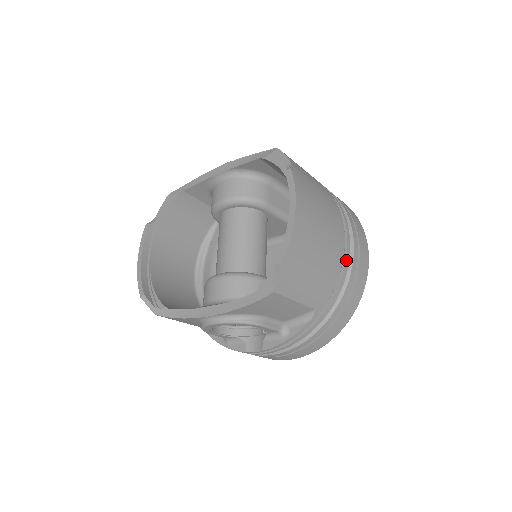
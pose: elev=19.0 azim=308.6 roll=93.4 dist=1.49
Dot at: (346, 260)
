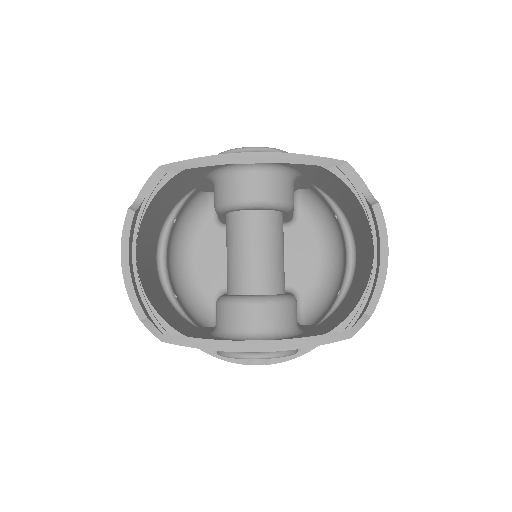
Dot at: occluded
